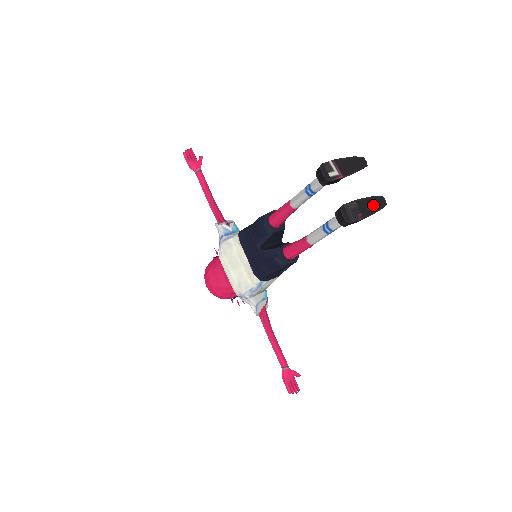
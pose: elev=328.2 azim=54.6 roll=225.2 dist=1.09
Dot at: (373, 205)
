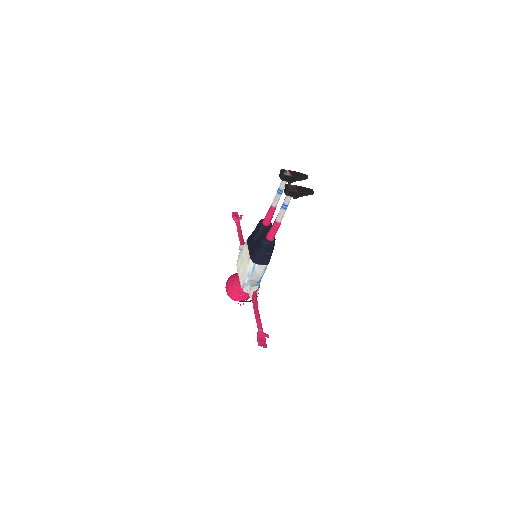
Dot at: (305, 190)
